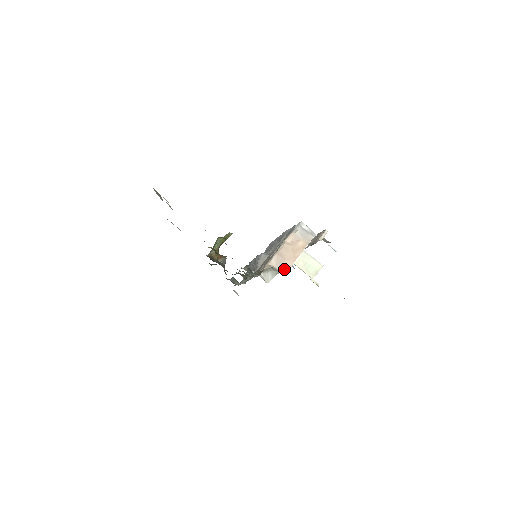
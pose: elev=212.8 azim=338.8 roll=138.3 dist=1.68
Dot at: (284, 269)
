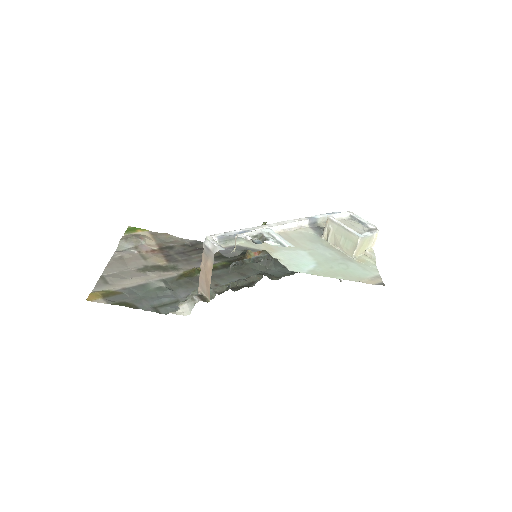
Dot at: (208, 294)
